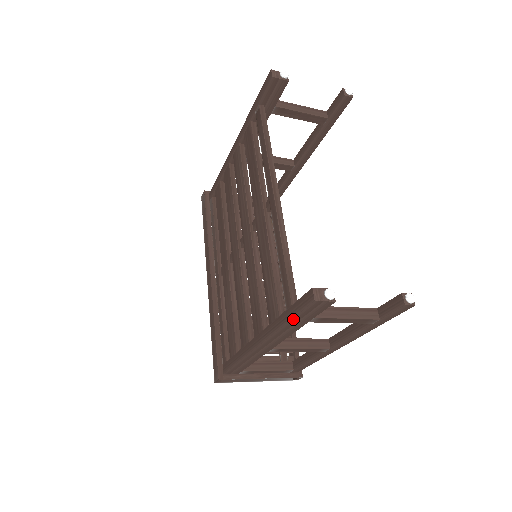
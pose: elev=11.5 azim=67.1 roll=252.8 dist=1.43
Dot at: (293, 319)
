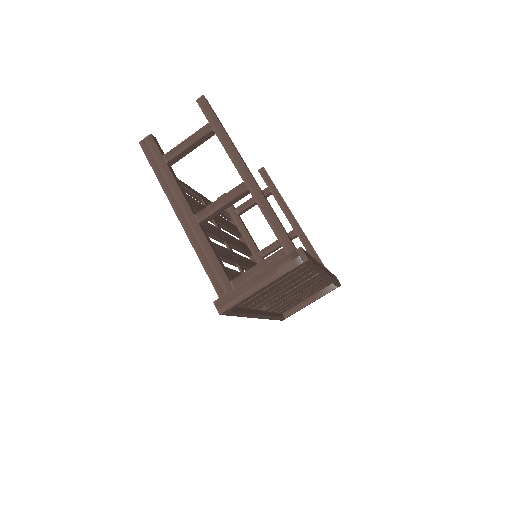
Dot at: (153, 168)
